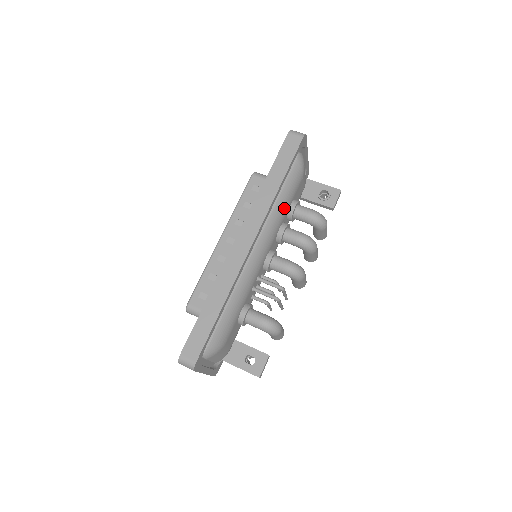
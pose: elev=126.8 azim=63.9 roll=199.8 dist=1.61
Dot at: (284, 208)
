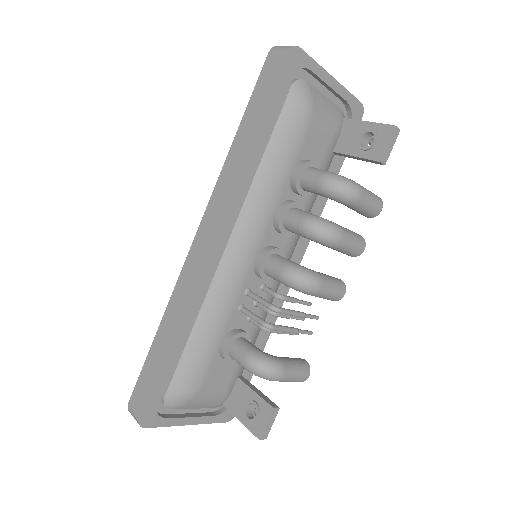
Dot at: (275, 179)
